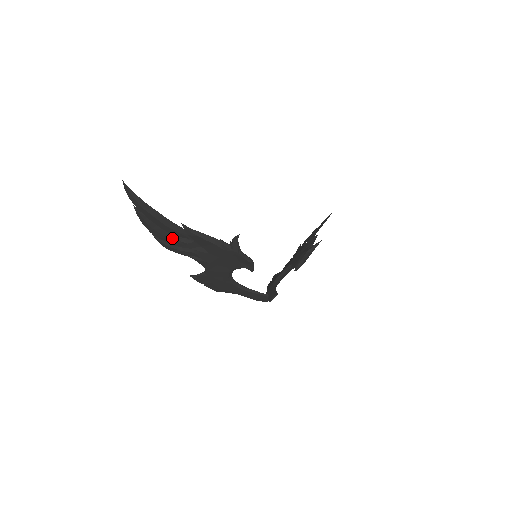
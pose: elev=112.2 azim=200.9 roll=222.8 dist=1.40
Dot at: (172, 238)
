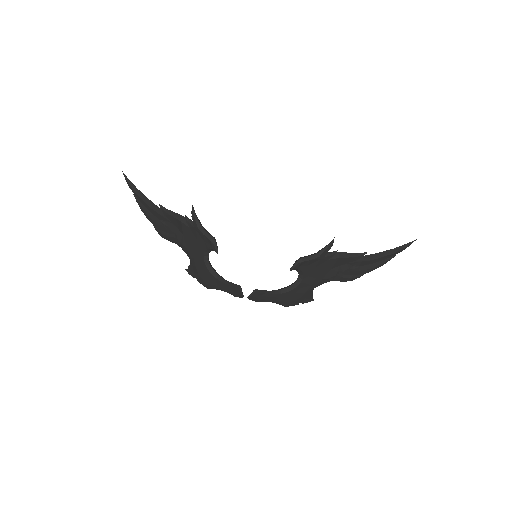
Dot at: (161, 224)
